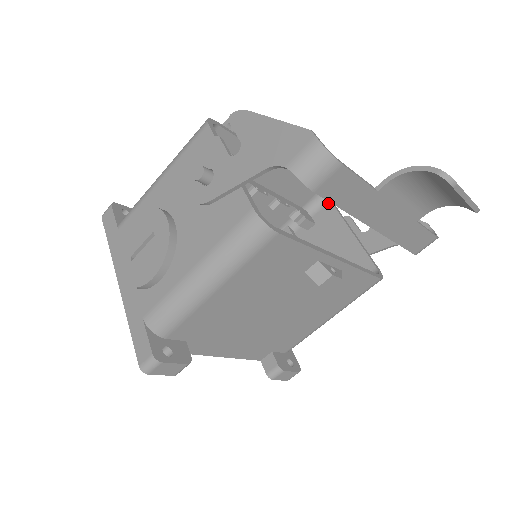
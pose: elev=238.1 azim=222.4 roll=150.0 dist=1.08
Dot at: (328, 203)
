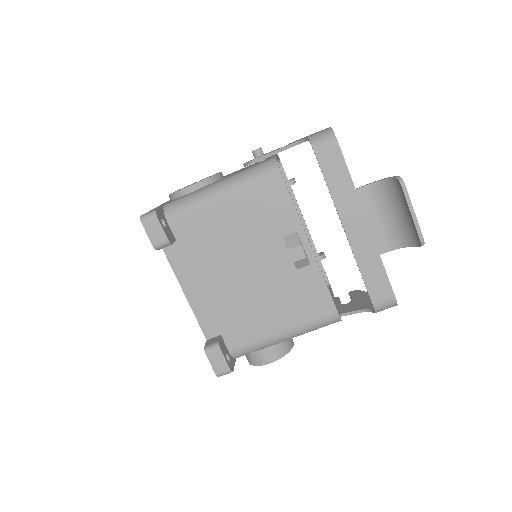
Dot at: occluded
